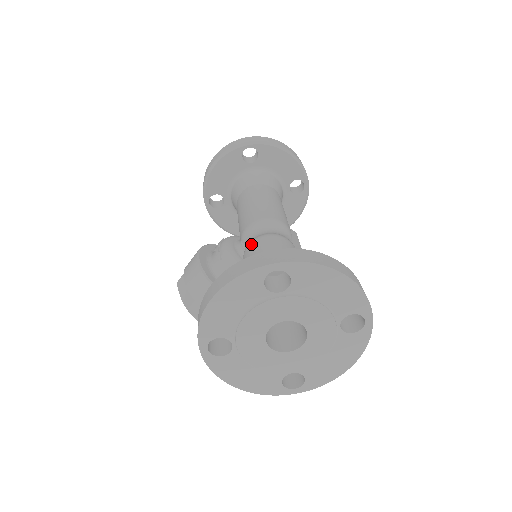
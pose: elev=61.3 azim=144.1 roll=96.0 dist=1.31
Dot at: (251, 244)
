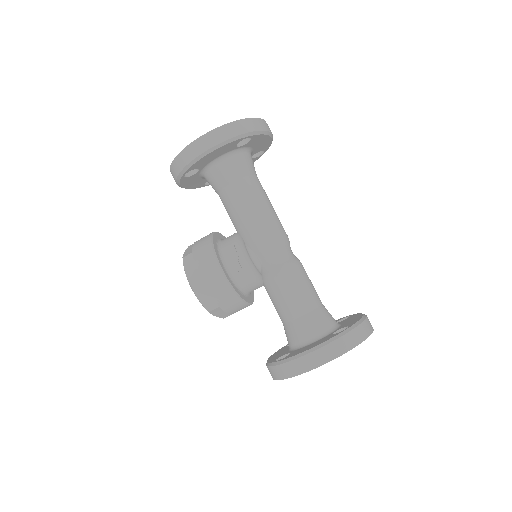
Dot at: (283, 274)
